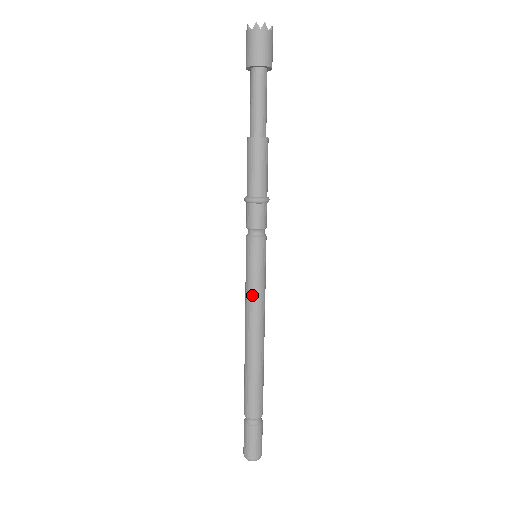
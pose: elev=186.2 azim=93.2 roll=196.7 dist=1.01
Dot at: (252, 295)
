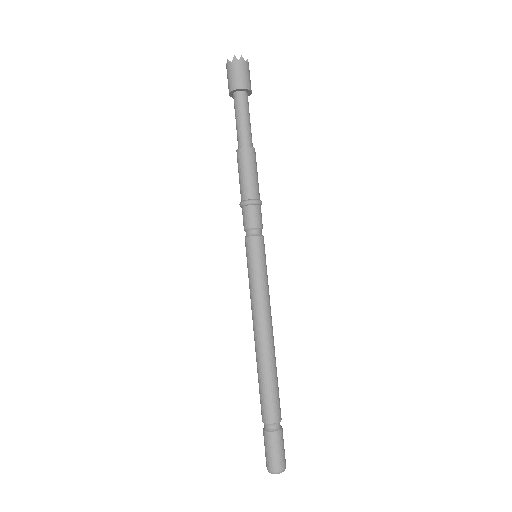
Dot at: (257, 292)
